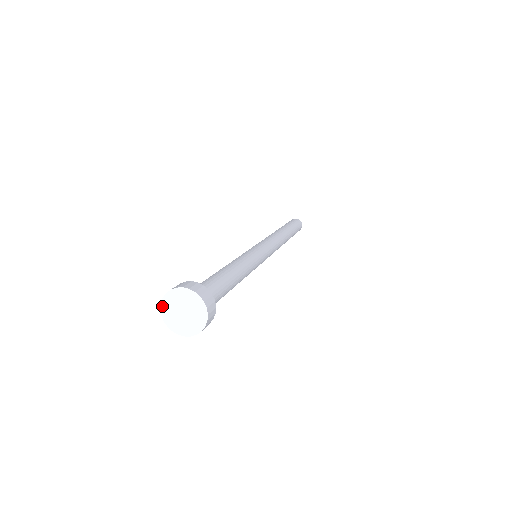
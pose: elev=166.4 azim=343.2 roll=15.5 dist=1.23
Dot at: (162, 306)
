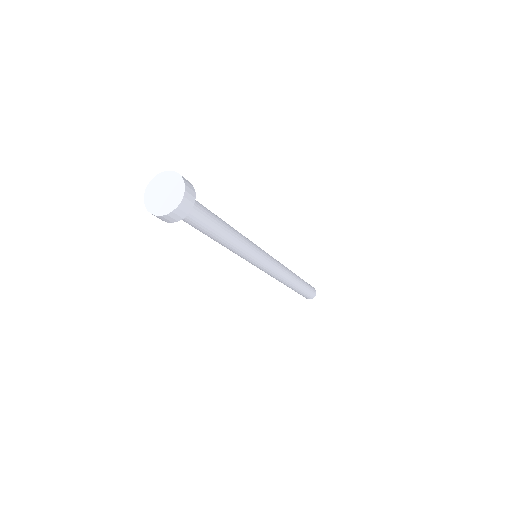
Dot at: (145, 202)
